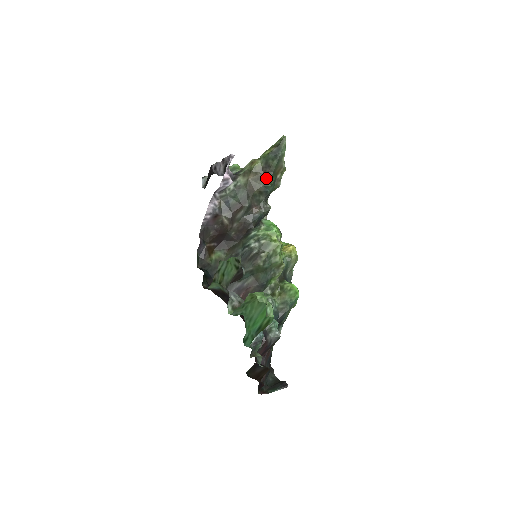
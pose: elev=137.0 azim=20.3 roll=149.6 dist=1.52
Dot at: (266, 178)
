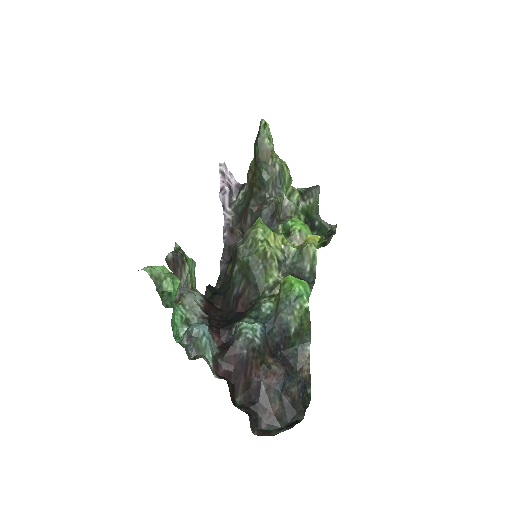
Dot at: (258, 170)
